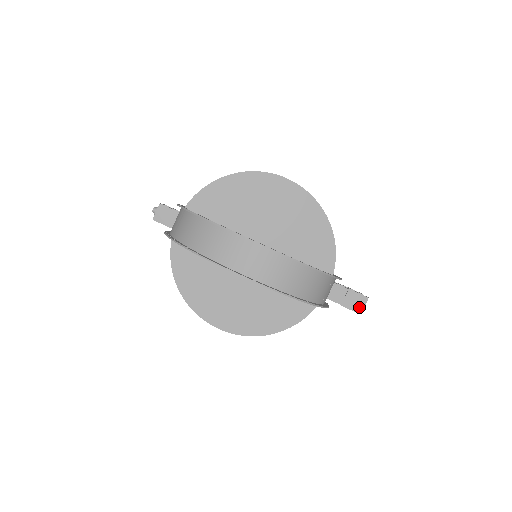
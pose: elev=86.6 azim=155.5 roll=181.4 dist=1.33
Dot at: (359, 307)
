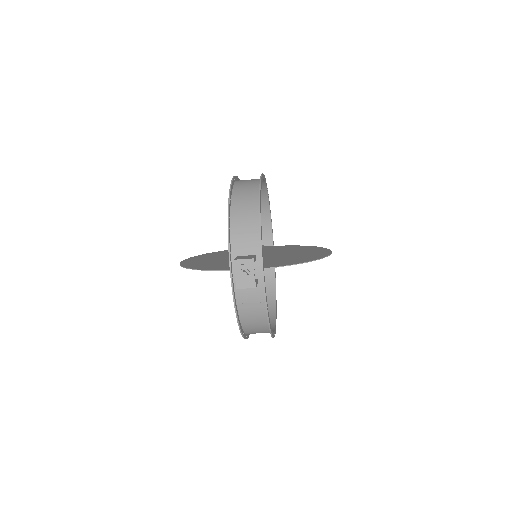
Dot at: occluded
